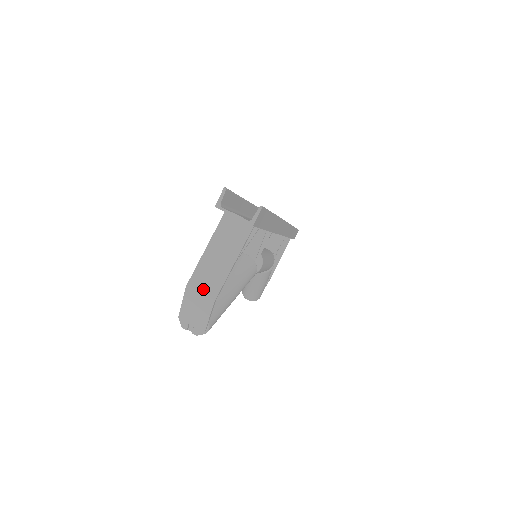
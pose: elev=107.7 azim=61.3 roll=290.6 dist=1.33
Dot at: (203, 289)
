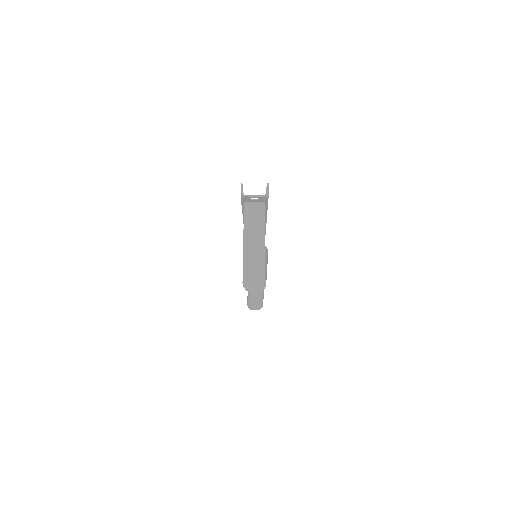
Dot at: (254, 251)
